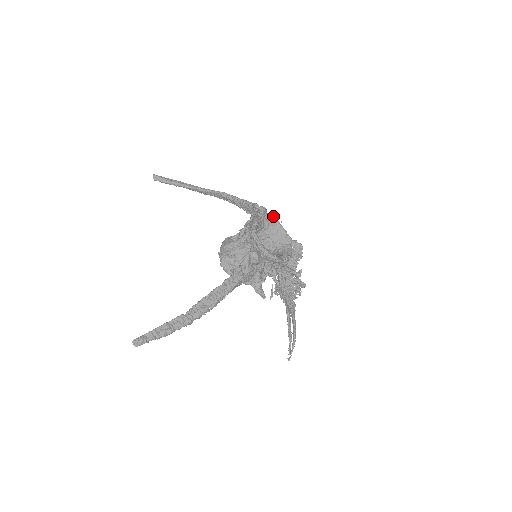
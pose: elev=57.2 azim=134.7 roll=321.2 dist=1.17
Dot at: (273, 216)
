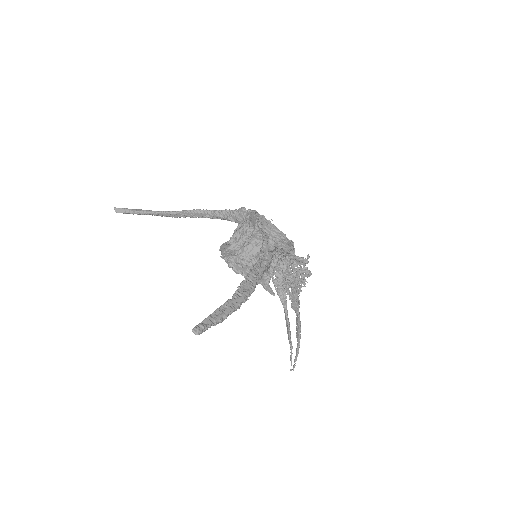
Dot at: occluded
